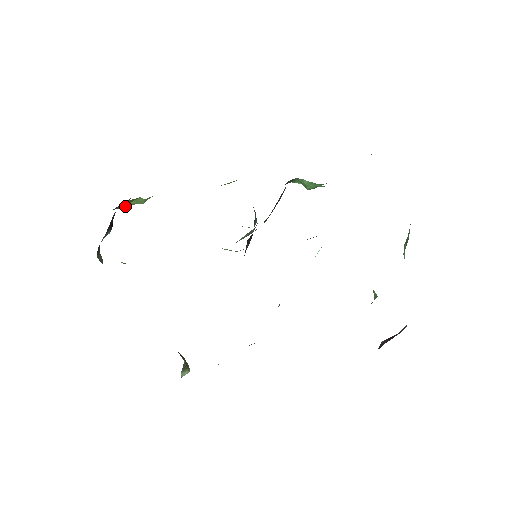
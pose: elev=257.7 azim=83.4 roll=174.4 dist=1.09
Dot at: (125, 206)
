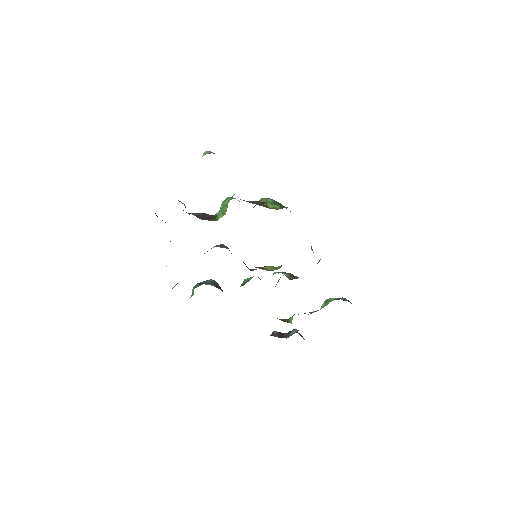
Dot at: occluded
